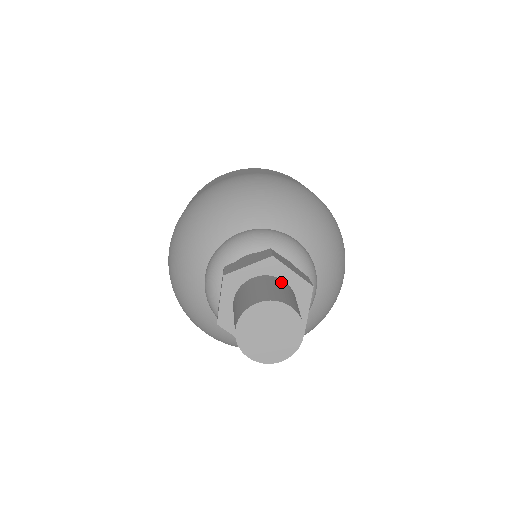
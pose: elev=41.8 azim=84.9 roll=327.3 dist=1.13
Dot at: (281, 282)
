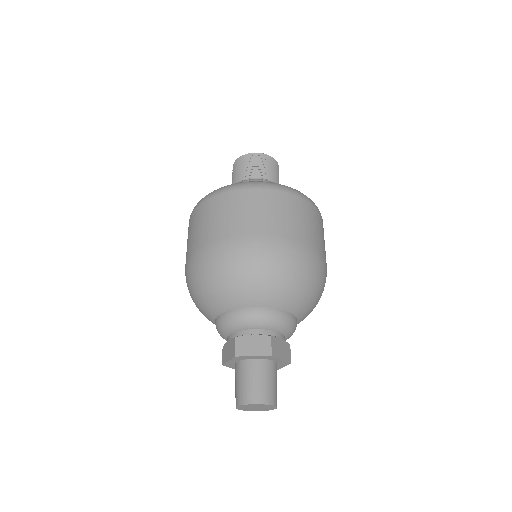
Dot at: (272, 367)
